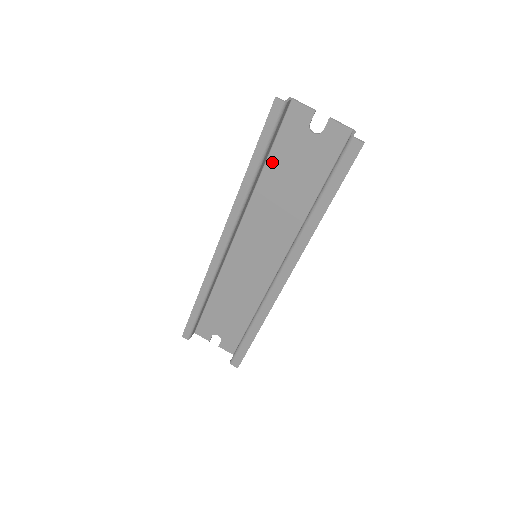
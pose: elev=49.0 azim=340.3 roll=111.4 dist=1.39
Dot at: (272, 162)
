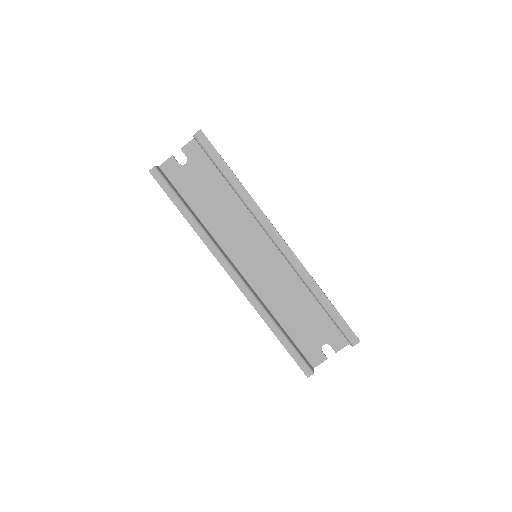
Dot at: (192, 202)
